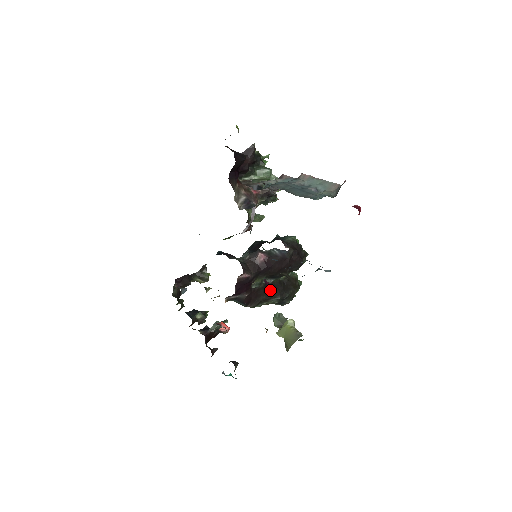
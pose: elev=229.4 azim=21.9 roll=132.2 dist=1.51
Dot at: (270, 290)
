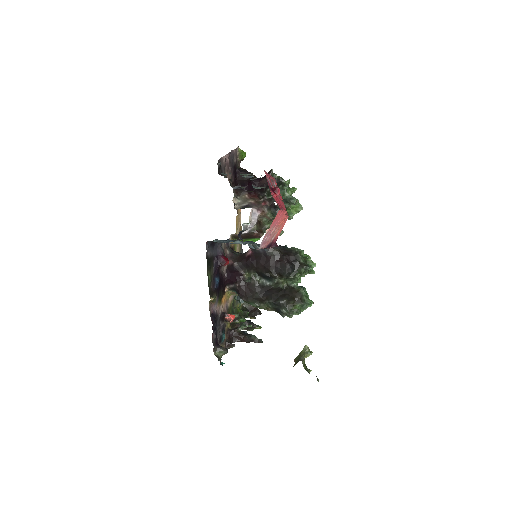
Dot at: (265, 291)
